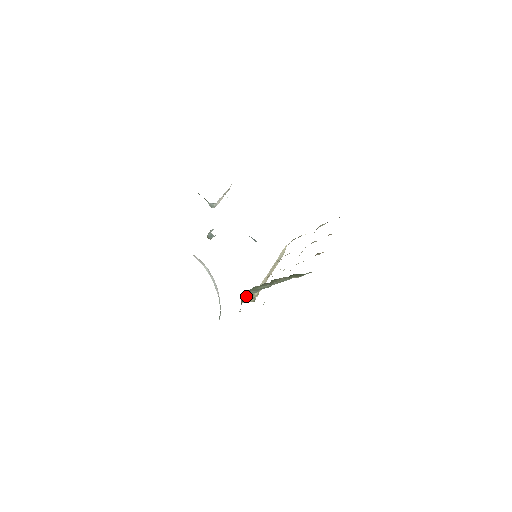
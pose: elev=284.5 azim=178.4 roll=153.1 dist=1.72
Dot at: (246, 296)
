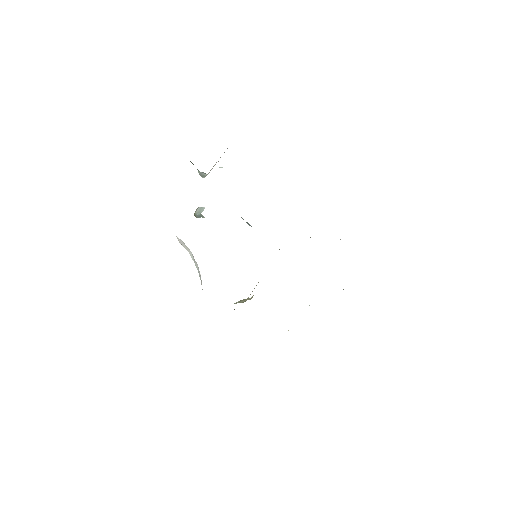
Dot at: occluded
